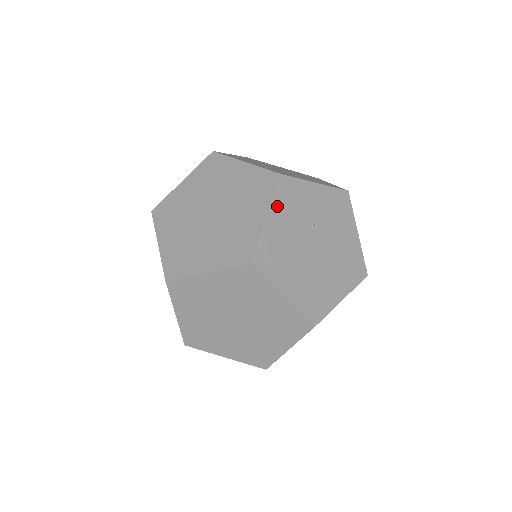
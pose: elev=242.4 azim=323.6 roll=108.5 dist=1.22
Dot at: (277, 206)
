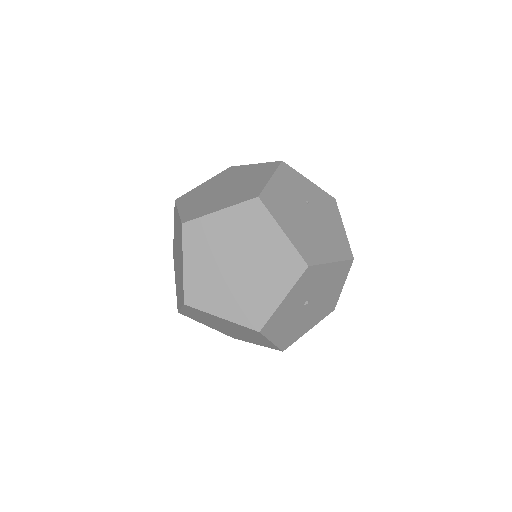
Dot at: (280, 177)
